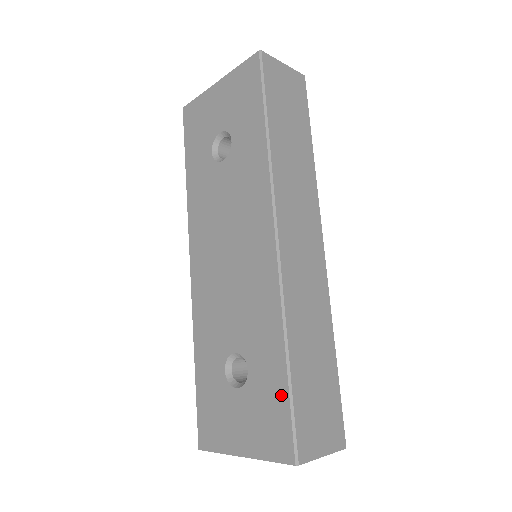
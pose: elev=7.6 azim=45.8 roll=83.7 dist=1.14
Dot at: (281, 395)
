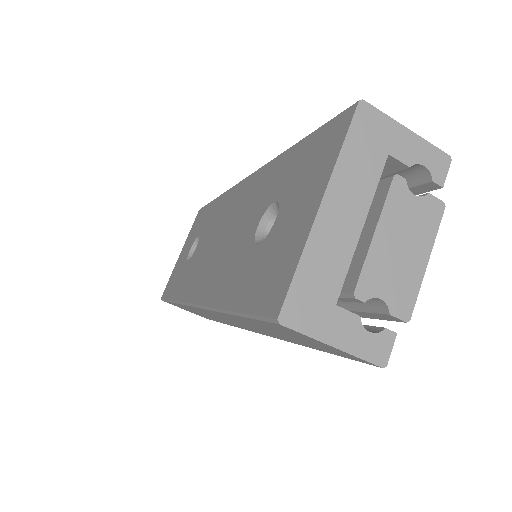
Dot at: (308, 144)
